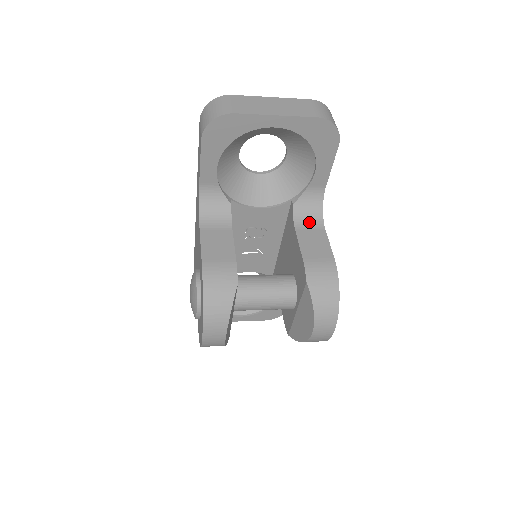
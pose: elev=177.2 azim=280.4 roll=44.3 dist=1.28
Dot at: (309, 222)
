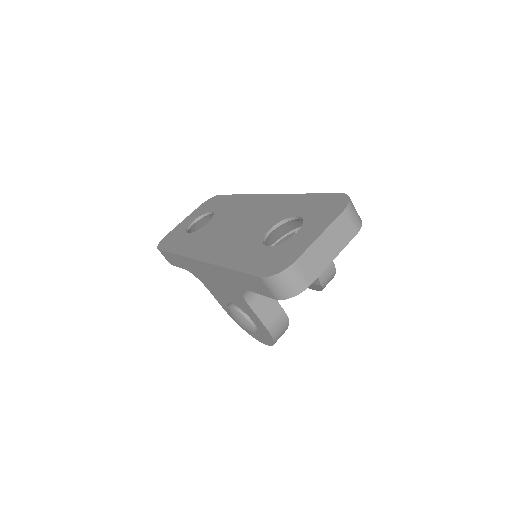
Dot at: occluded
